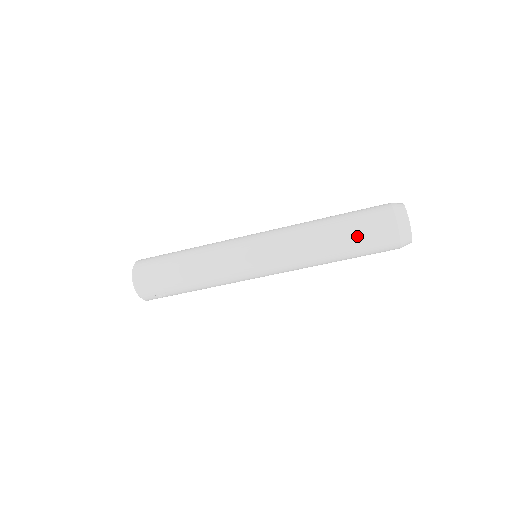
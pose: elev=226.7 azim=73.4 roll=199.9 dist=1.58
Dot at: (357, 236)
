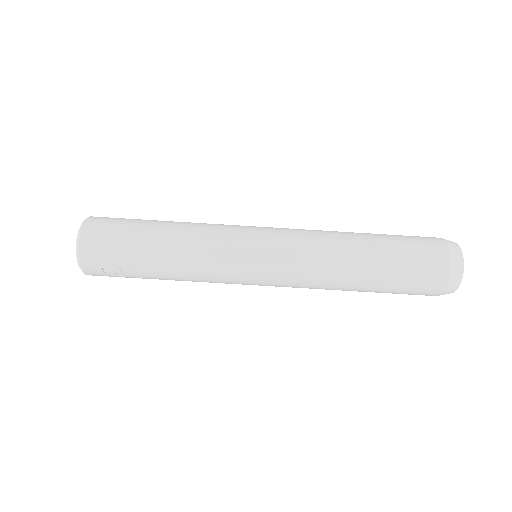
Dot at: (399, 262)
